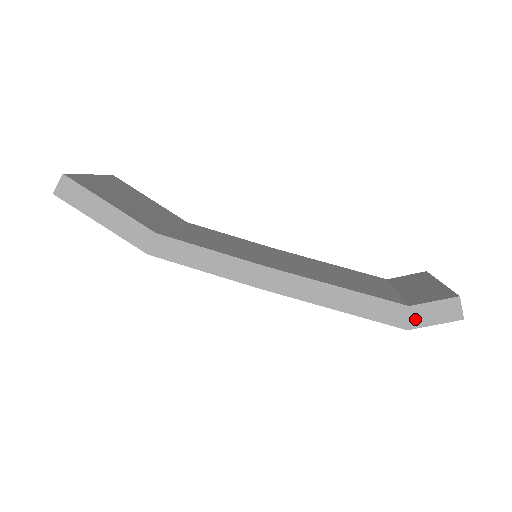
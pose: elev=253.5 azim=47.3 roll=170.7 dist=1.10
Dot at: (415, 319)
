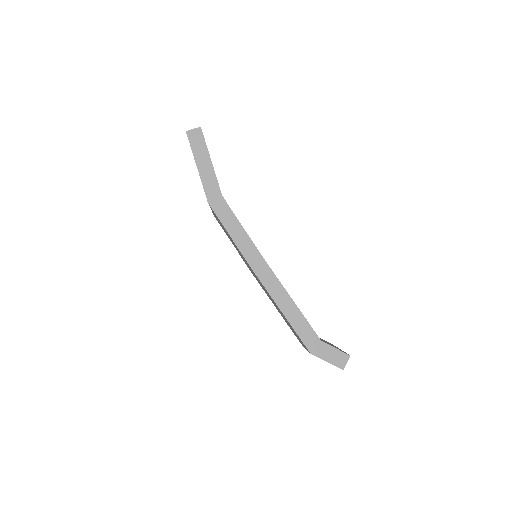
Dot at: (319, 350)
